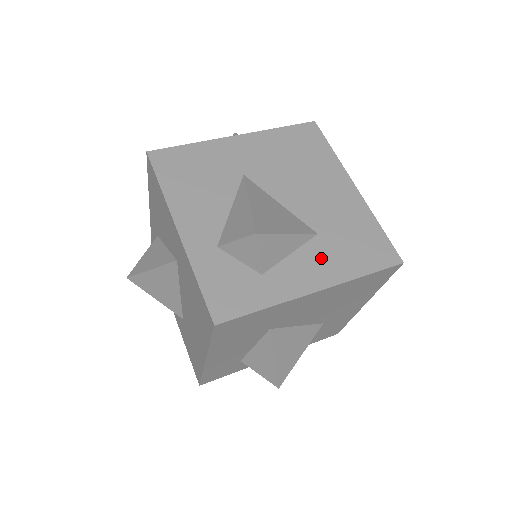
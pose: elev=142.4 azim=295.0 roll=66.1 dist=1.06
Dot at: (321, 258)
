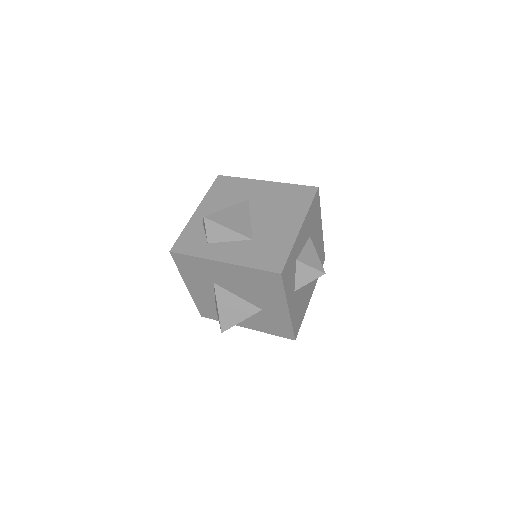
Dot at: (241, 250)
